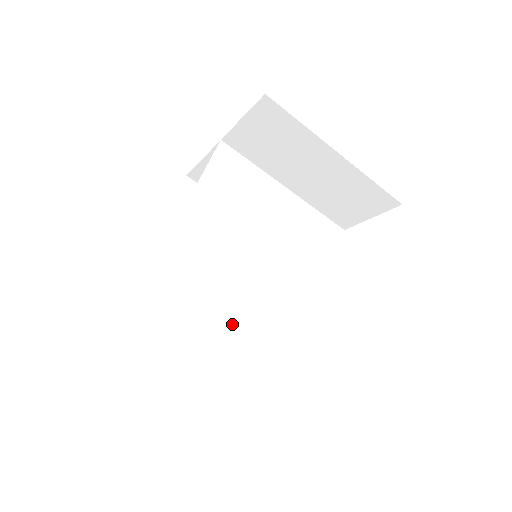
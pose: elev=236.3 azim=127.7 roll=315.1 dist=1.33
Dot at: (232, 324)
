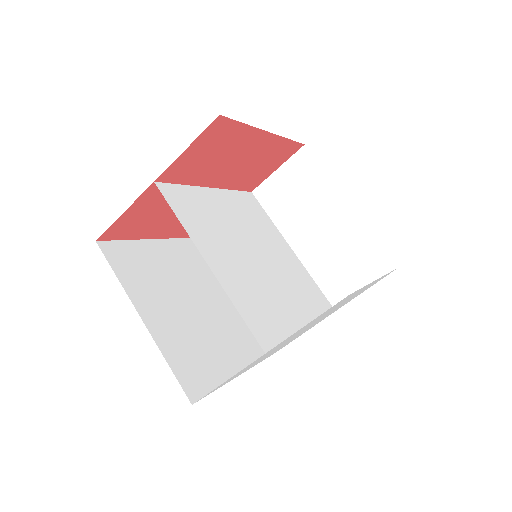
Dot at: (220, 266)
